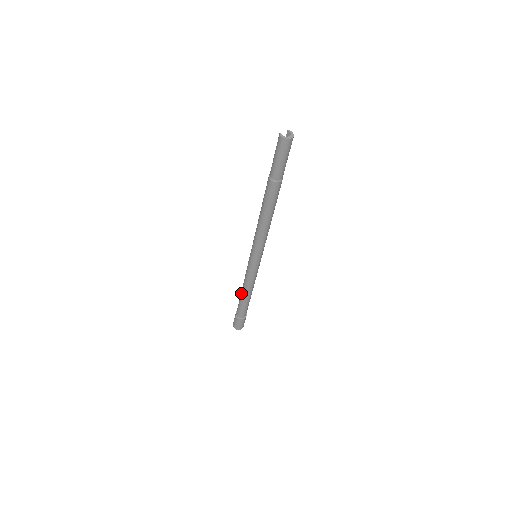
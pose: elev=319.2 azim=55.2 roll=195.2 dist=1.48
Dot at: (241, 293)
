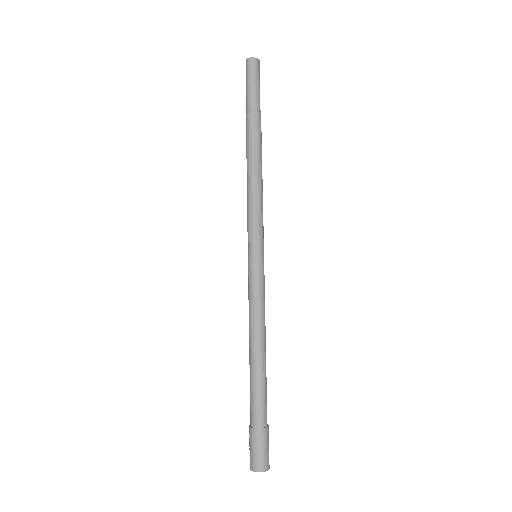
Dot at: (249, 354)
